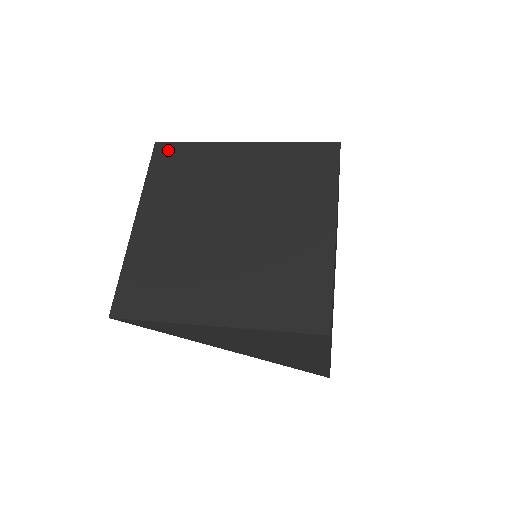
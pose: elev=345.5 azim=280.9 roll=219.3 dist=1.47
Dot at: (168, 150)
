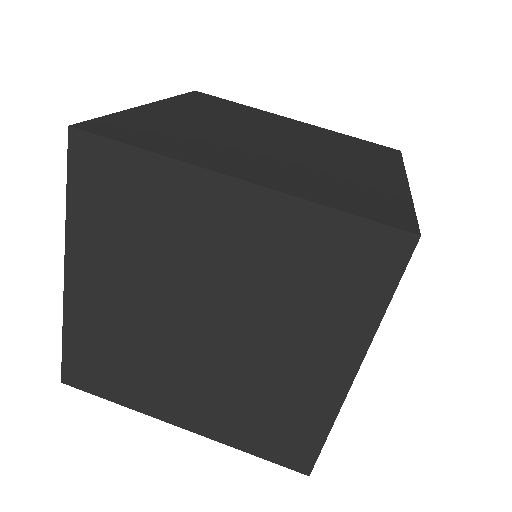
Dot at: (95, 153)
